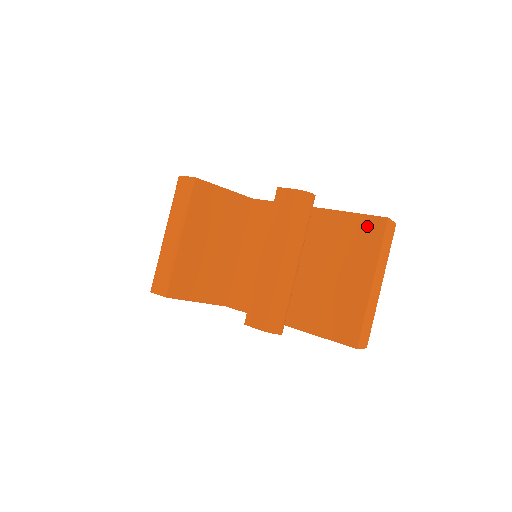
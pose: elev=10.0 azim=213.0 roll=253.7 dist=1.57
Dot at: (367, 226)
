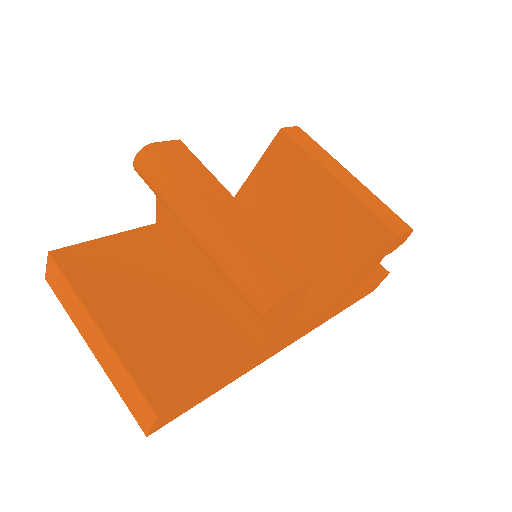
Dot at: occluded
